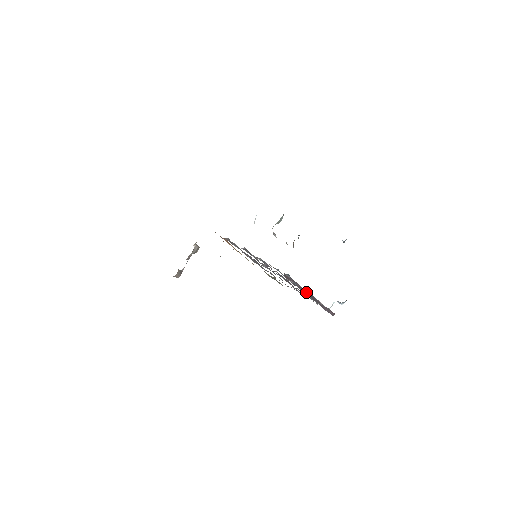
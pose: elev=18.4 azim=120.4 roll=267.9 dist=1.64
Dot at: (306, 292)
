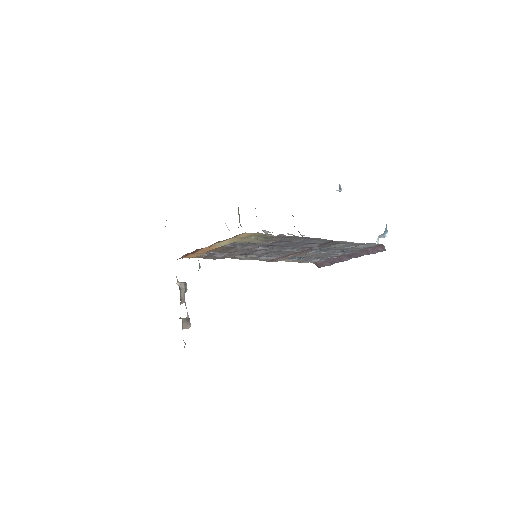
Dot at: (345, 257)
